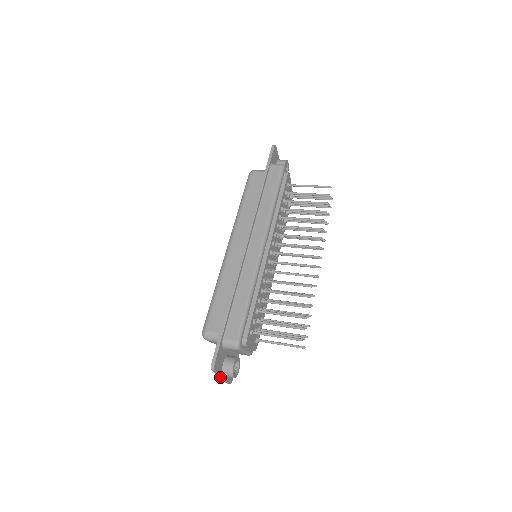
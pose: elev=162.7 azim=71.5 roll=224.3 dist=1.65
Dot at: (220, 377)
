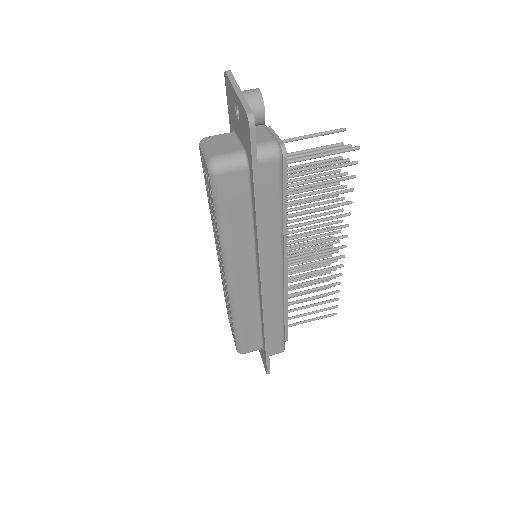
Dot at: occluded
